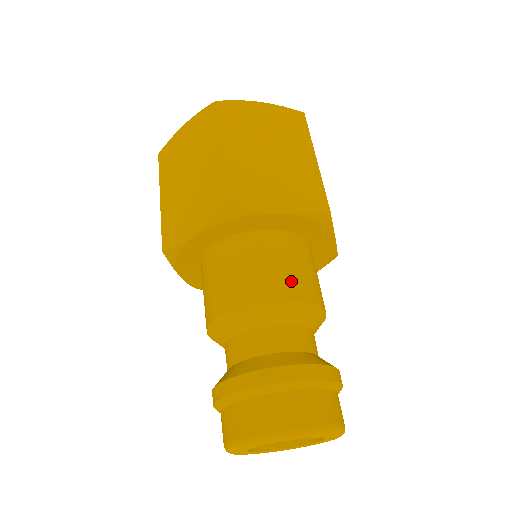
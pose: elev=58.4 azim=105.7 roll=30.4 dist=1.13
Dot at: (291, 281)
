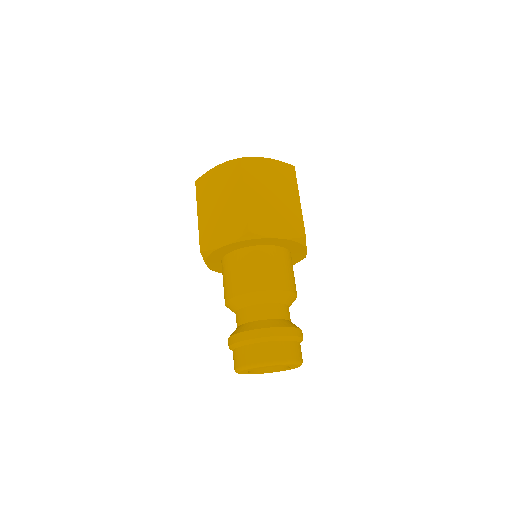
Dot at: (280, 278)
